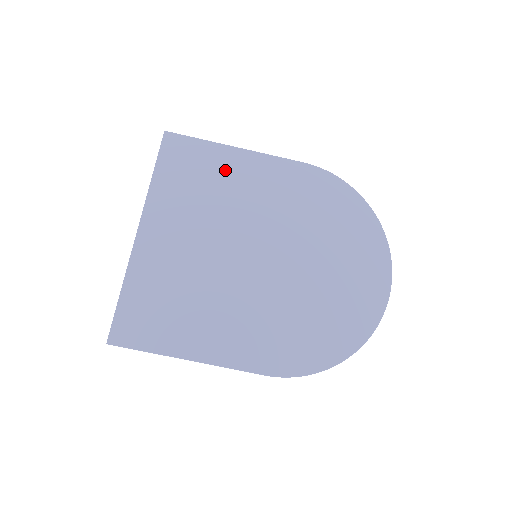
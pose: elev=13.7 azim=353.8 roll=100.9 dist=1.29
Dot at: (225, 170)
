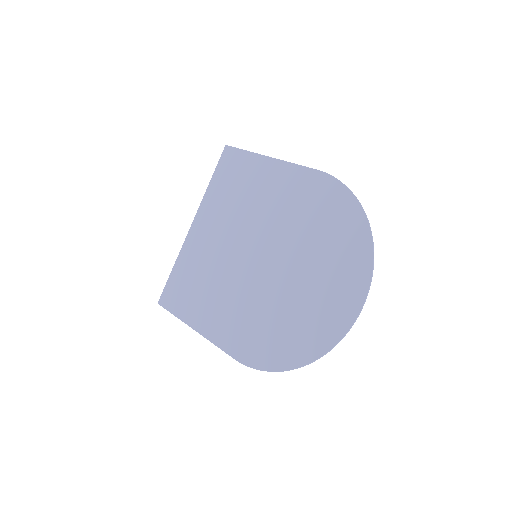
Dot at: (255, 178)
